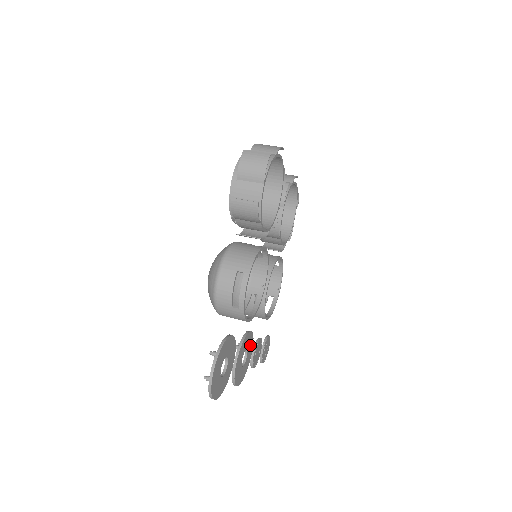
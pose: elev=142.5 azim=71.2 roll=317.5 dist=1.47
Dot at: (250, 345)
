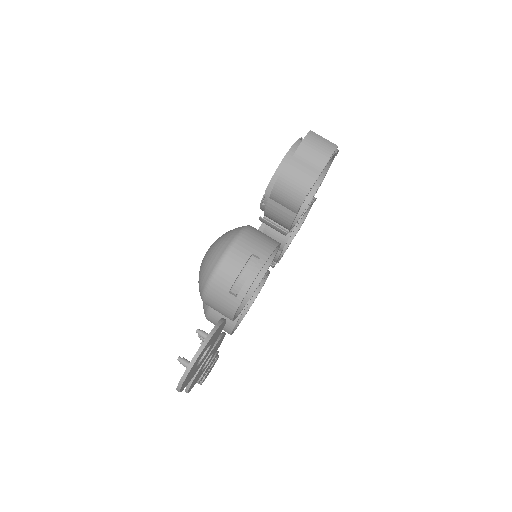
Dot at: (215, 351)
